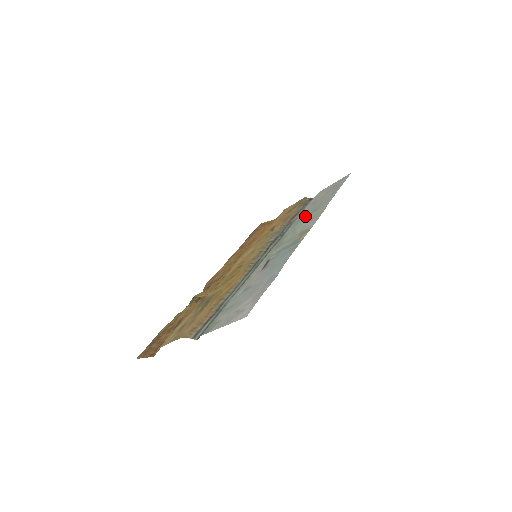
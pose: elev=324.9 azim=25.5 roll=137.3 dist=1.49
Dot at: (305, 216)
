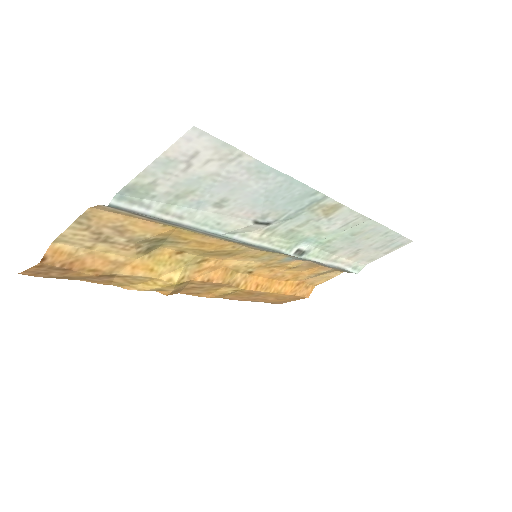
Dot at: (339, 241)
